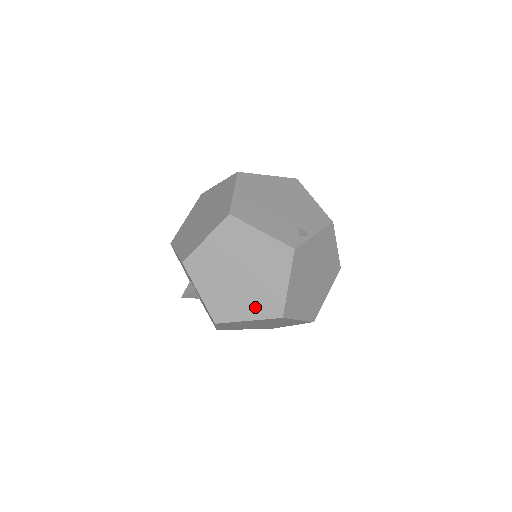
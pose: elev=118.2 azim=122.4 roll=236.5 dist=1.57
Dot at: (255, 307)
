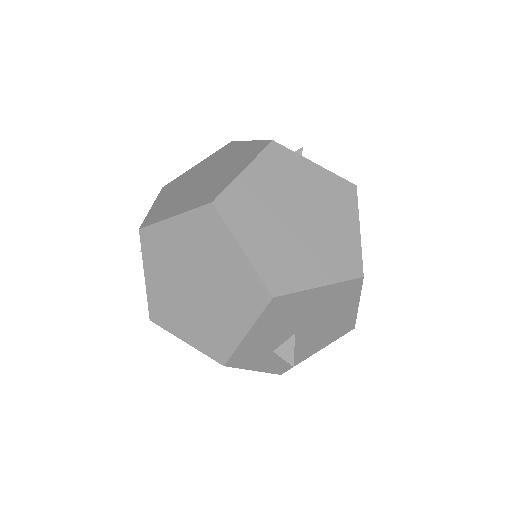
Dot at: (192, 201)
